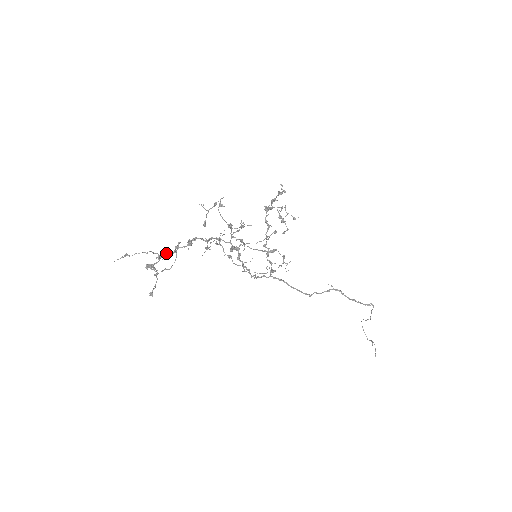
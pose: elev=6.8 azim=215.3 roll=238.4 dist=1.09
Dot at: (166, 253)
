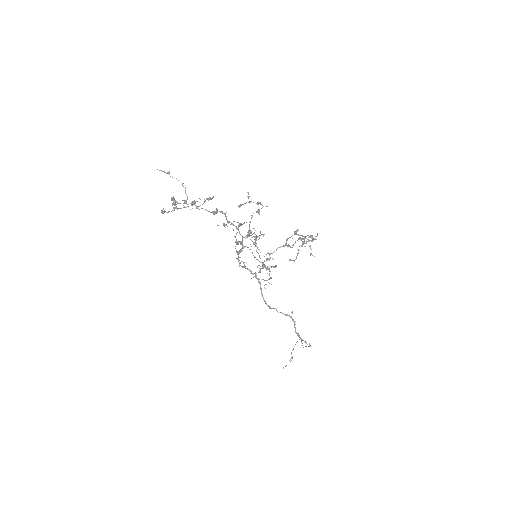
Dot at: (192, 205)
